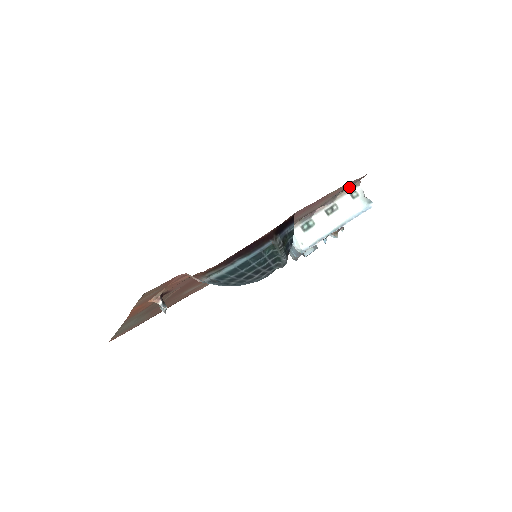
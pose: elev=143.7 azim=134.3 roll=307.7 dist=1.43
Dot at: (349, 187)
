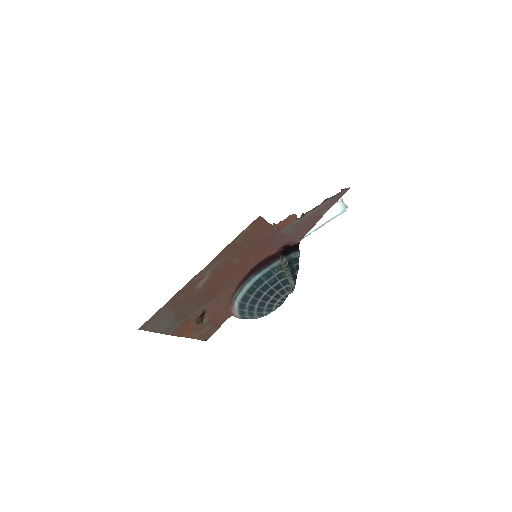
Dot at: (333, 197)
